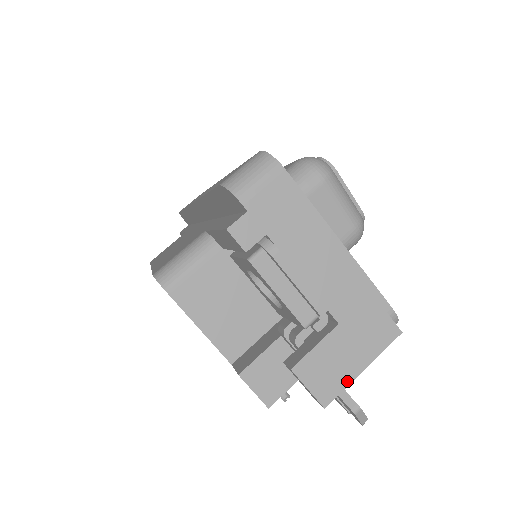
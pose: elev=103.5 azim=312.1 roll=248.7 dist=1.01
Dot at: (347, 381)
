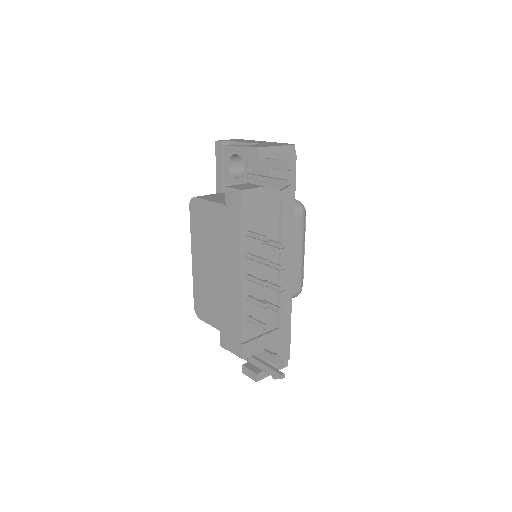
Dot at: (269, 146)
